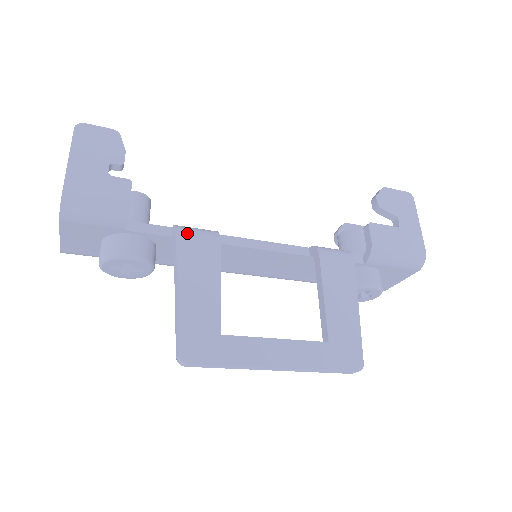
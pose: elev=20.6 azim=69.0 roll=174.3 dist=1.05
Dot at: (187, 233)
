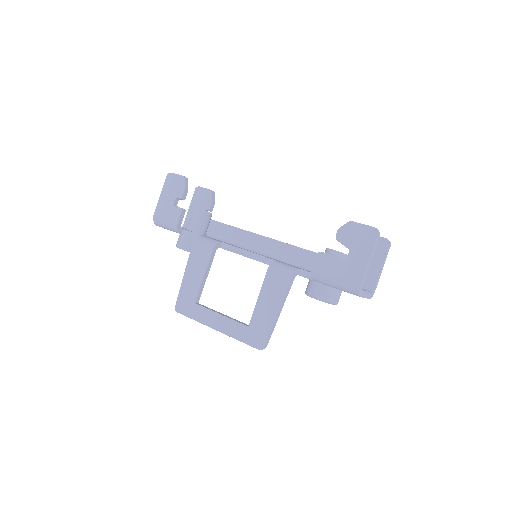
Dot at: (198, 243)
